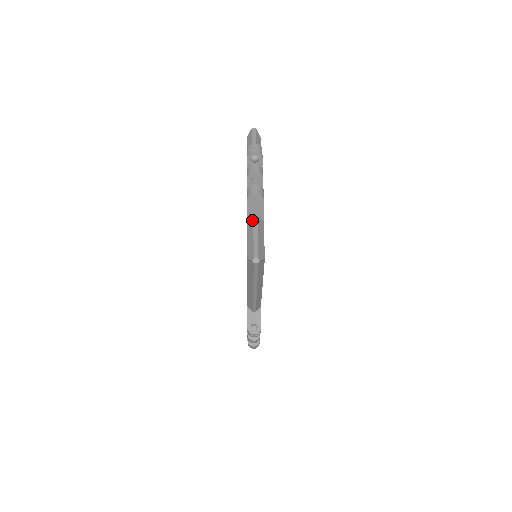
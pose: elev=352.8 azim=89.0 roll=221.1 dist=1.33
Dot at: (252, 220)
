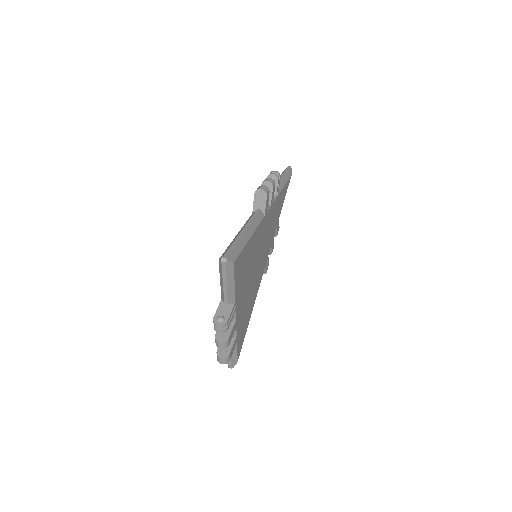
Dot at: occluded
